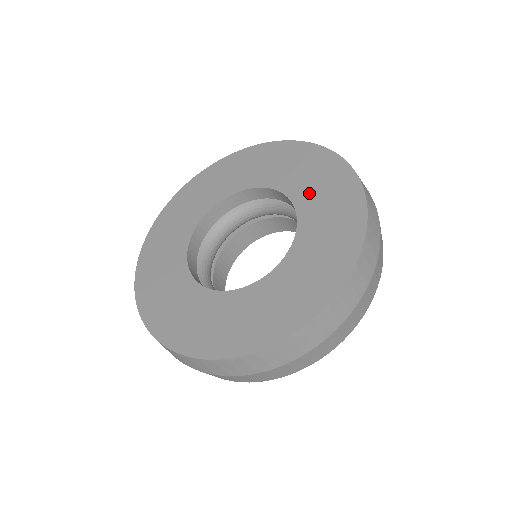
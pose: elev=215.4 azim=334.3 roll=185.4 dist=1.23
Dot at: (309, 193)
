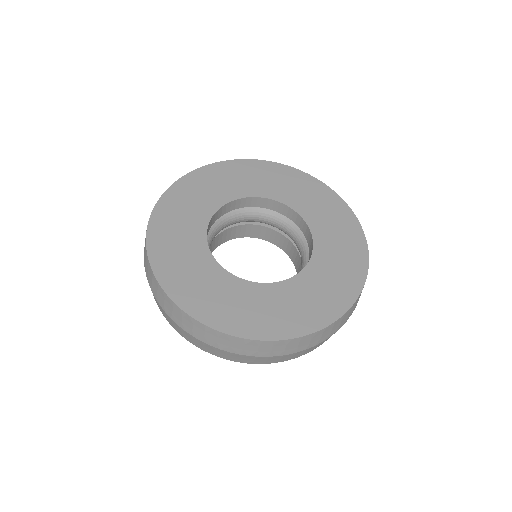
Dot at: (327, 232)
